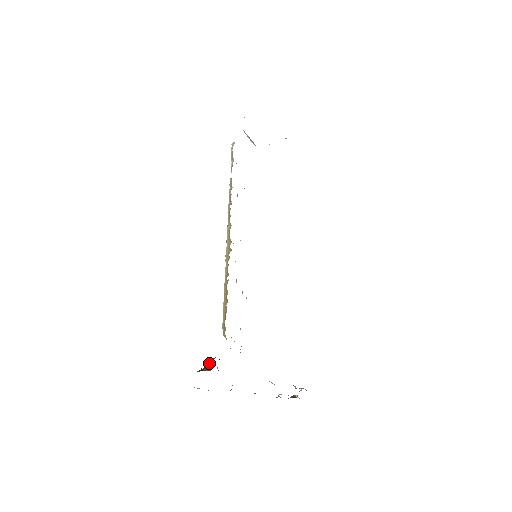
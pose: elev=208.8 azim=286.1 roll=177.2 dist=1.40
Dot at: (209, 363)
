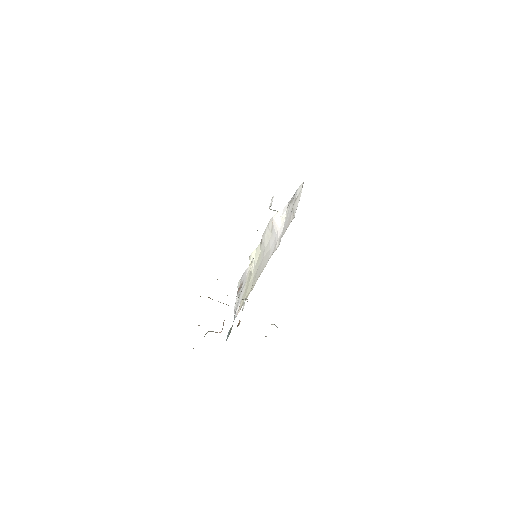
Dot at: occluded
